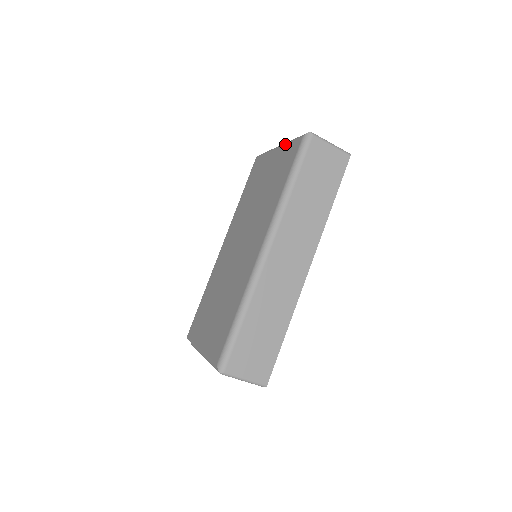
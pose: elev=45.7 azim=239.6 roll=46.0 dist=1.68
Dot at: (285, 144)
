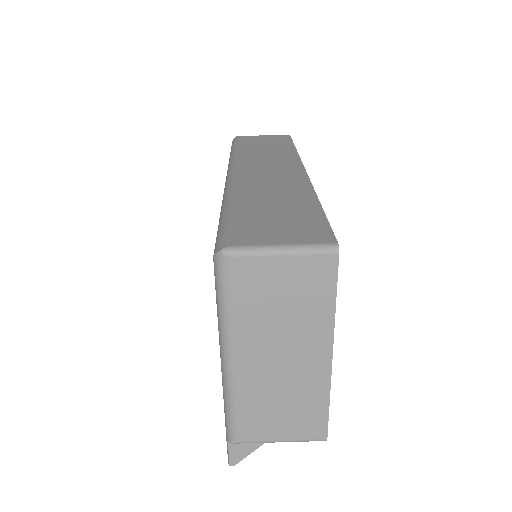
Dot at: occluded
